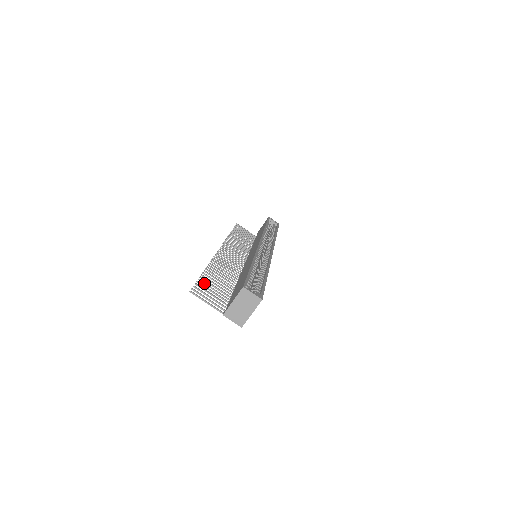
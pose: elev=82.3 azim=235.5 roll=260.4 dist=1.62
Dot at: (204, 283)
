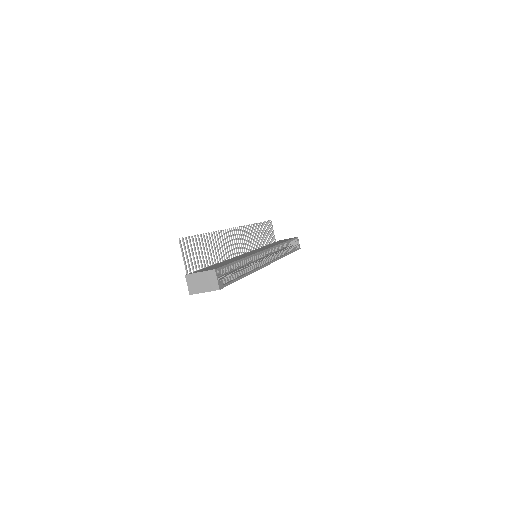
Dot at: (196, 242)
